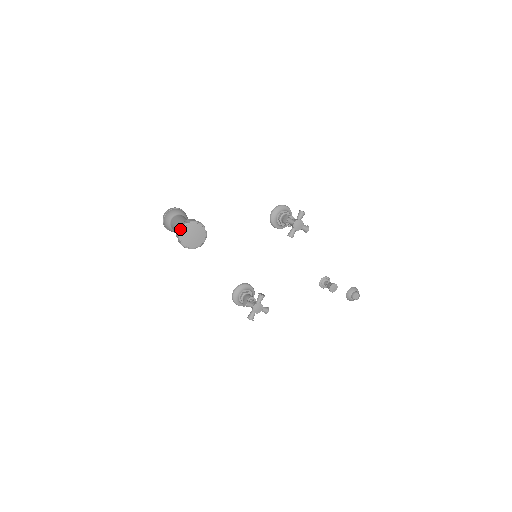
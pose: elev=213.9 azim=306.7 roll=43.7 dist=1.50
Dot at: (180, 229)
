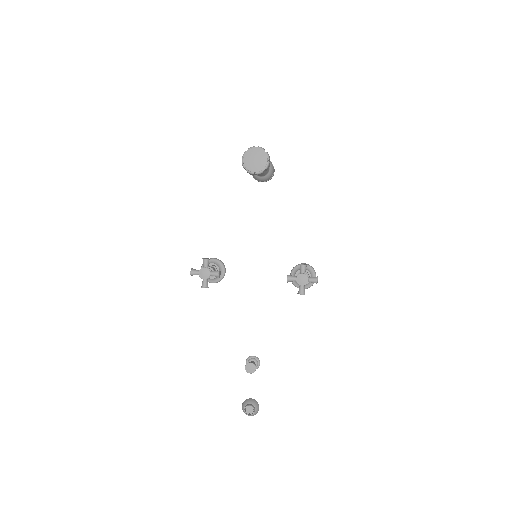
Dot at: (257, 147)
